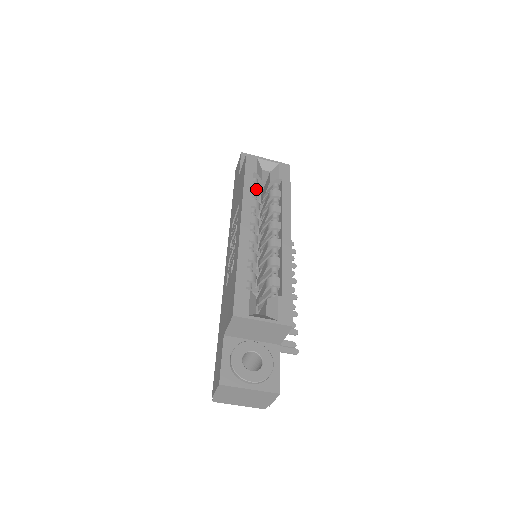
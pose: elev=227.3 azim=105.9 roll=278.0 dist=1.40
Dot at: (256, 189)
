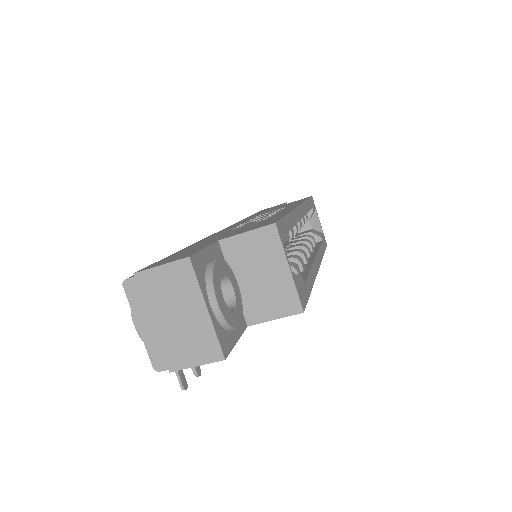
Dot at: (307, 217)
